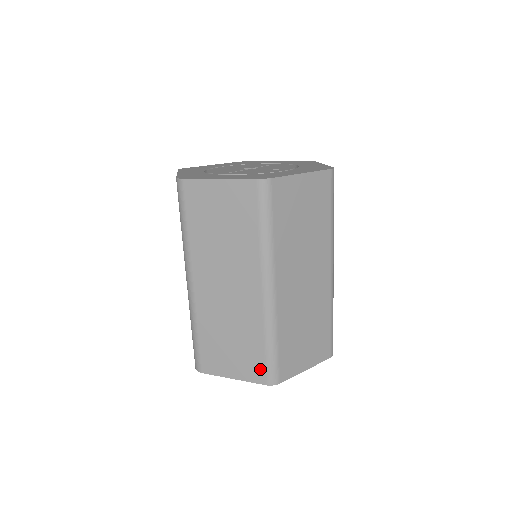
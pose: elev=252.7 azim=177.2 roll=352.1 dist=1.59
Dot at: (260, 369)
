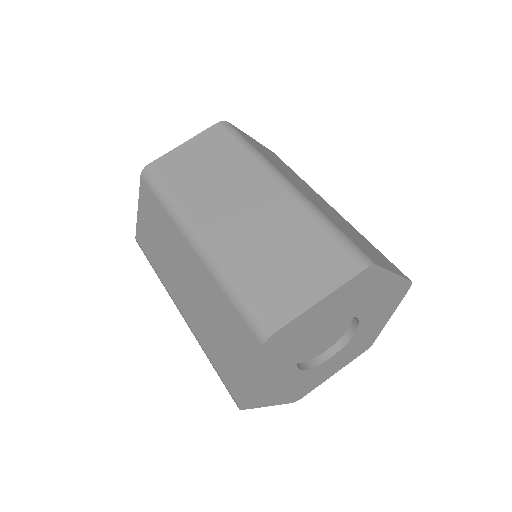
Dot at: (341, 258)
